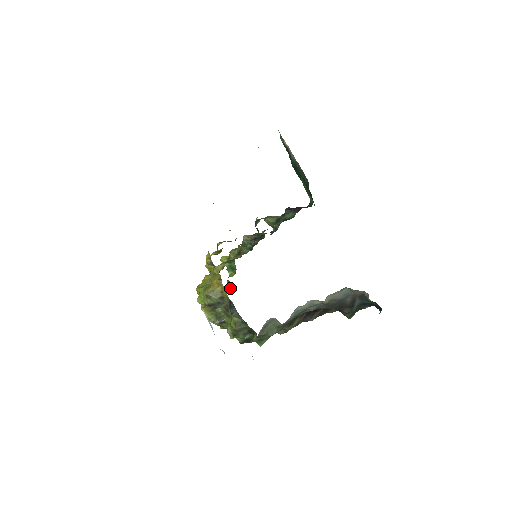
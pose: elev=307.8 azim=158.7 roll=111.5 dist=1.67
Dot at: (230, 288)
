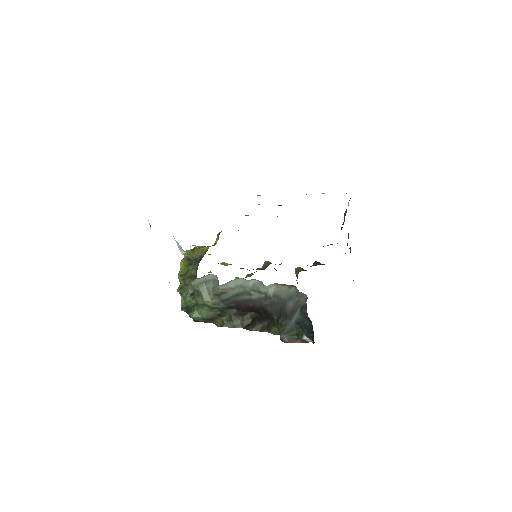
Dot at: occluded
